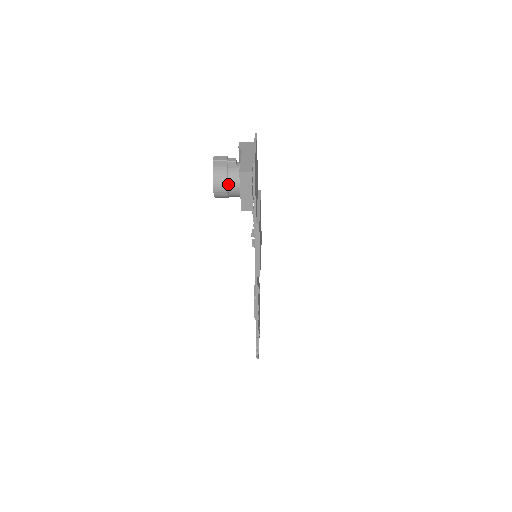
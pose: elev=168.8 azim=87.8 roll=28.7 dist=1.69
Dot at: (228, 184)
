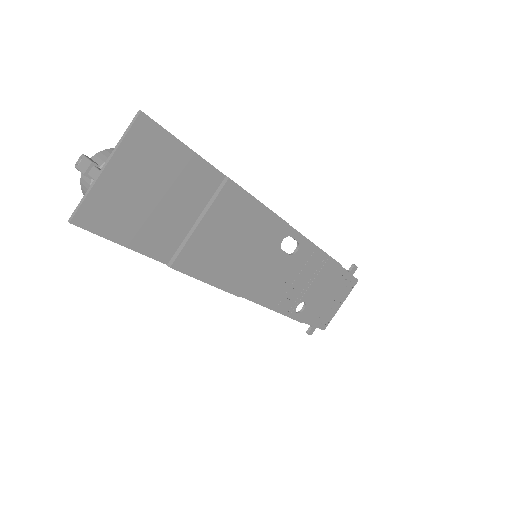
Dot at: occluded
